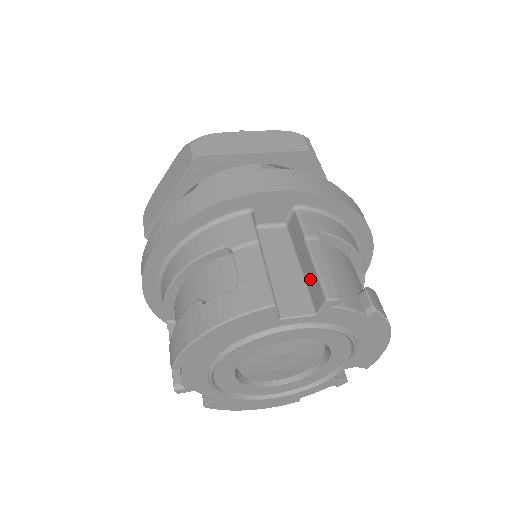
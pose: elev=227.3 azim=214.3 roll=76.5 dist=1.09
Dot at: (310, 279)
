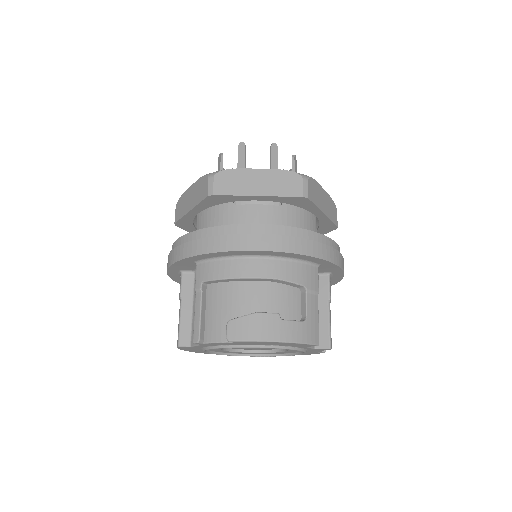
Dot at: (321, 326)
